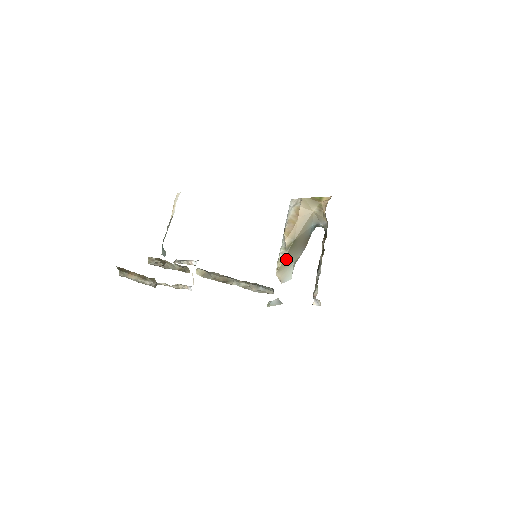
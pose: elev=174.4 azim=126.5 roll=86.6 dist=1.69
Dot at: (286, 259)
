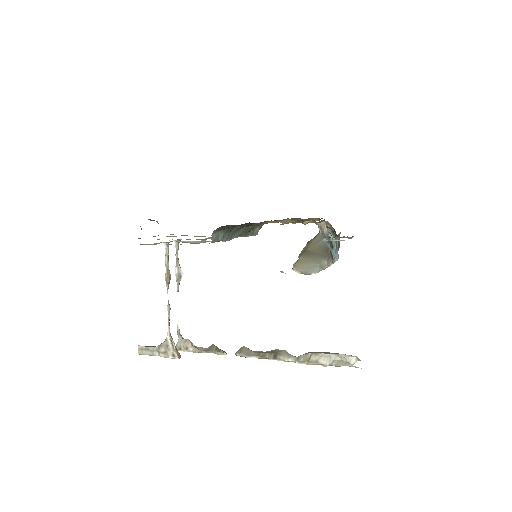
Dot at: (302, 261)
